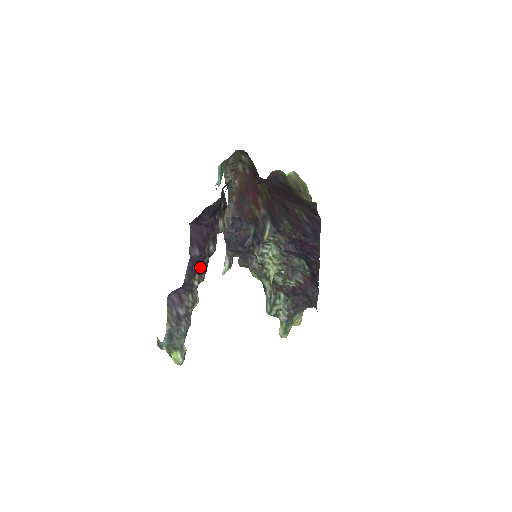
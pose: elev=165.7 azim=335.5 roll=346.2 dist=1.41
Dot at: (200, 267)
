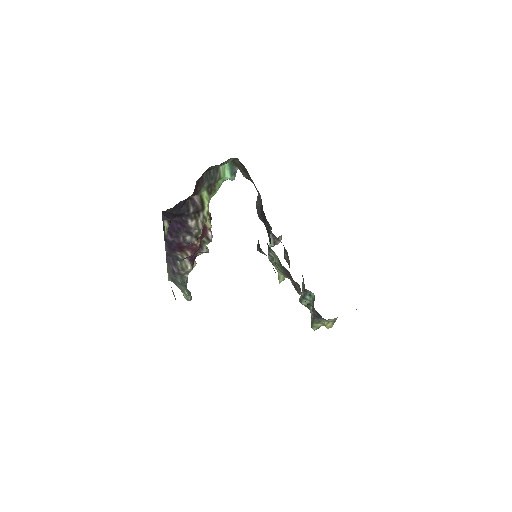
Dot at: (179, 248)
